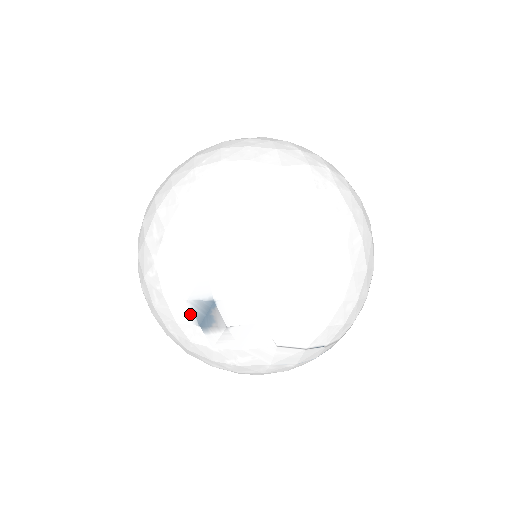
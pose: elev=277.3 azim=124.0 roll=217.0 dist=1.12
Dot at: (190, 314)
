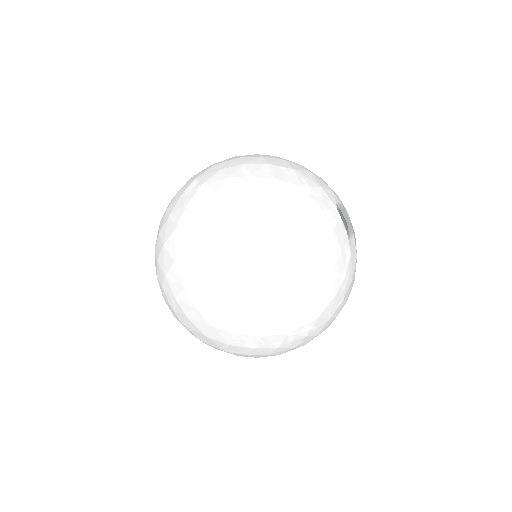
Dot at: occluded
